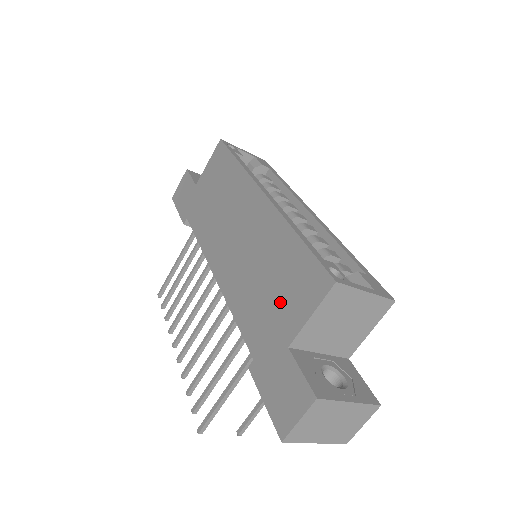
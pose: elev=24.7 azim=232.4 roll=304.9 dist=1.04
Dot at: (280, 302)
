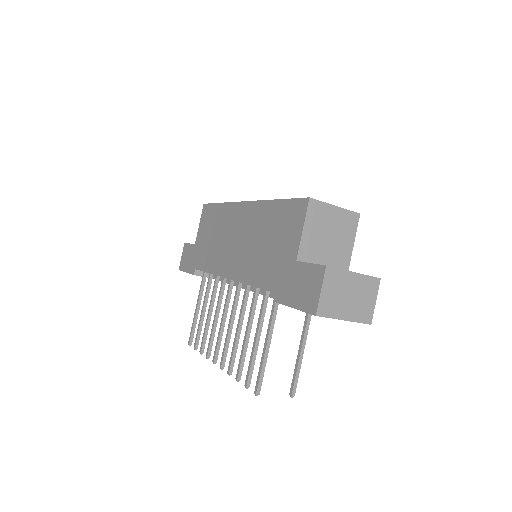
Dot at: (280, 243)
